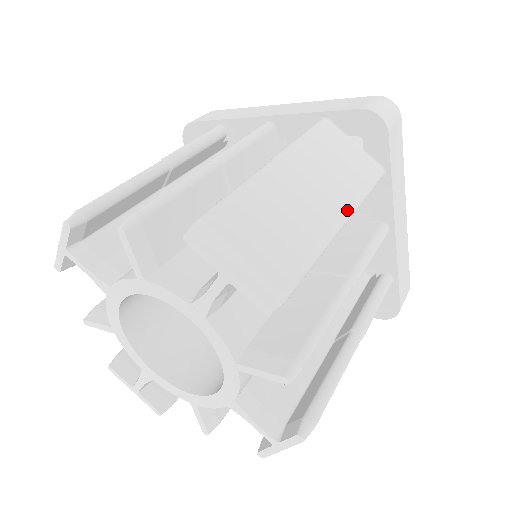
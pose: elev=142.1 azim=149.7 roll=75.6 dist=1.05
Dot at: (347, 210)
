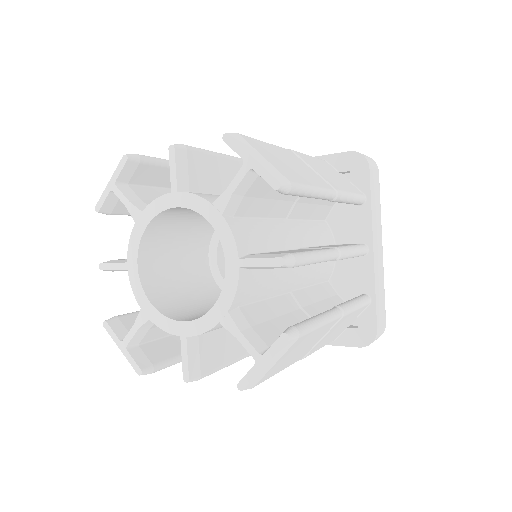
Dot at: (337, 189)
